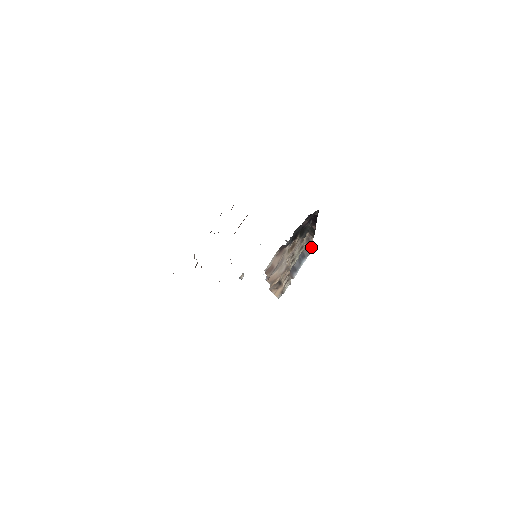
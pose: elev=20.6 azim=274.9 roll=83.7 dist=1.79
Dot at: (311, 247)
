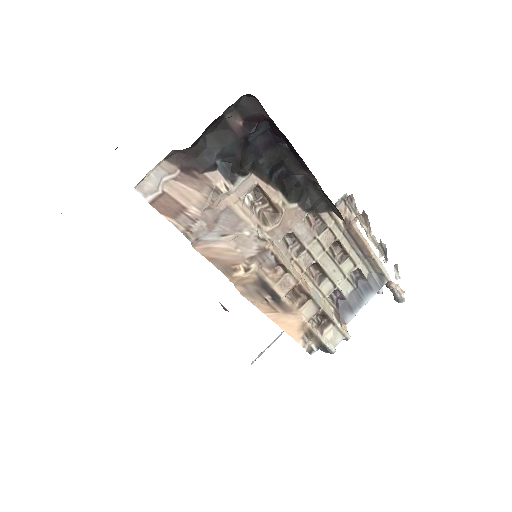
Dot at: (388, 275)
